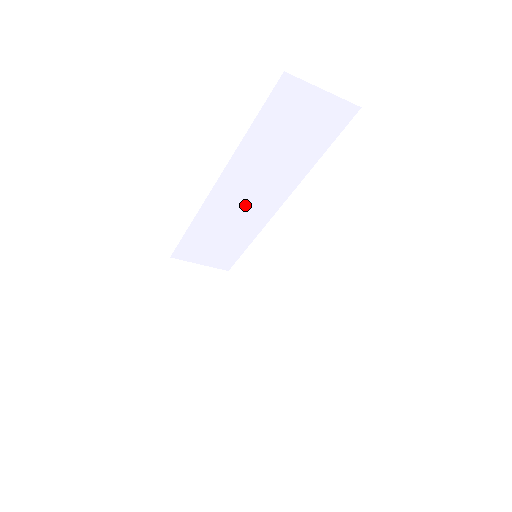
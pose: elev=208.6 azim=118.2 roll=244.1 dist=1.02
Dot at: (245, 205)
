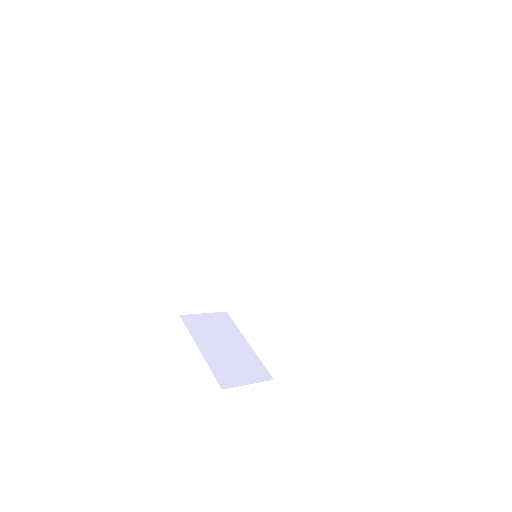
Dot at: (225, 241)
